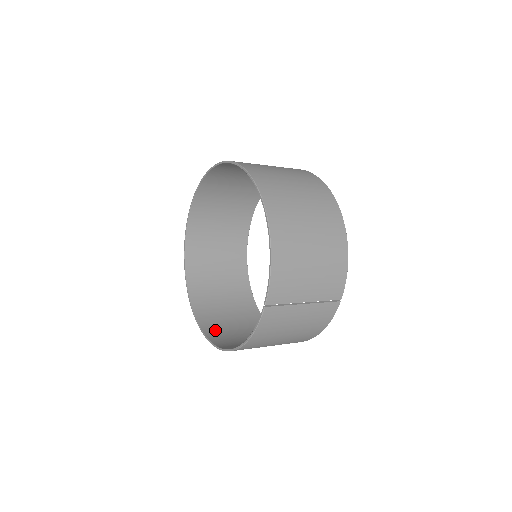
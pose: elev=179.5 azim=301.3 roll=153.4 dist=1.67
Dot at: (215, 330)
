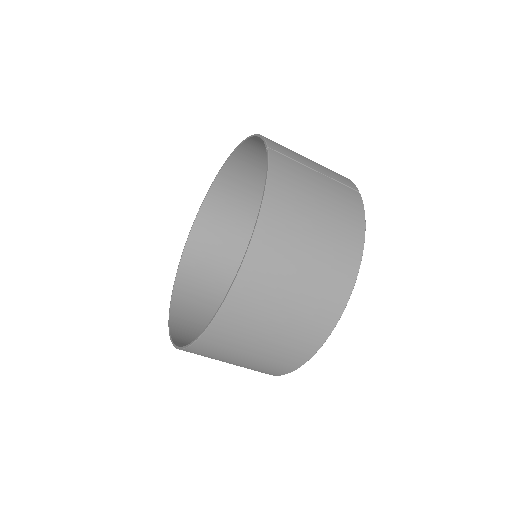
Dot at: (229, 328)
